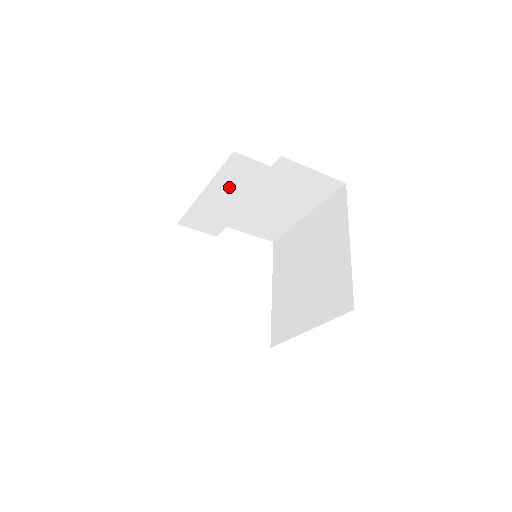
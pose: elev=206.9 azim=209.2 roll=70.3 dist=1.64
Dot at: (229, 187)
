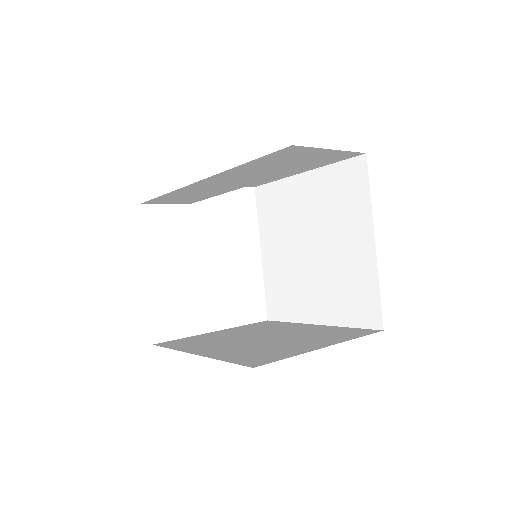
Dot at: (217, 184)
